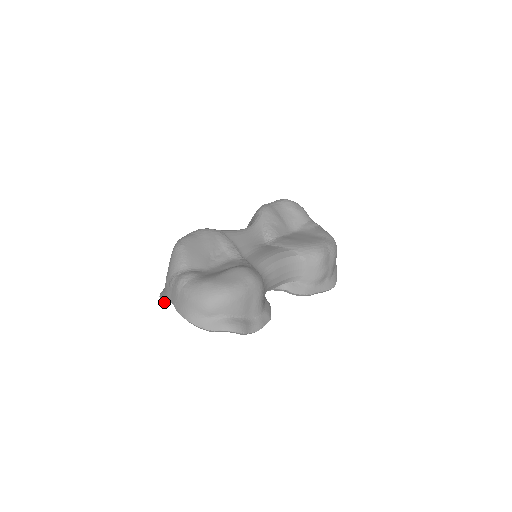
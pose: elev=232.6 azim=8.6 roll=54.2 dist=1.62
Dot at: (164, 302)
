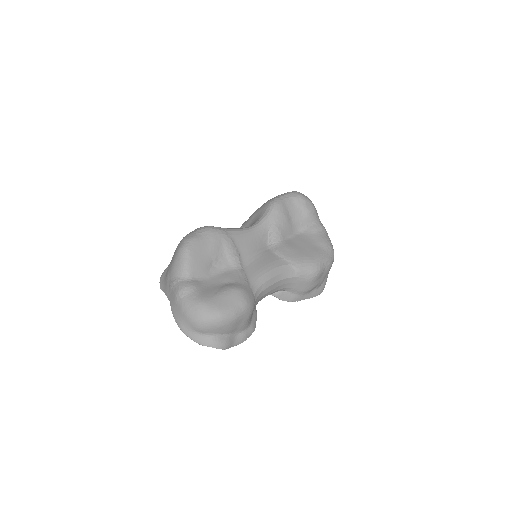
Dot at: (163, 291)
